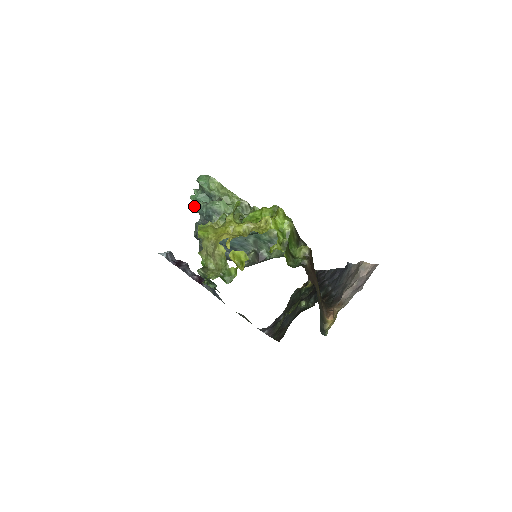
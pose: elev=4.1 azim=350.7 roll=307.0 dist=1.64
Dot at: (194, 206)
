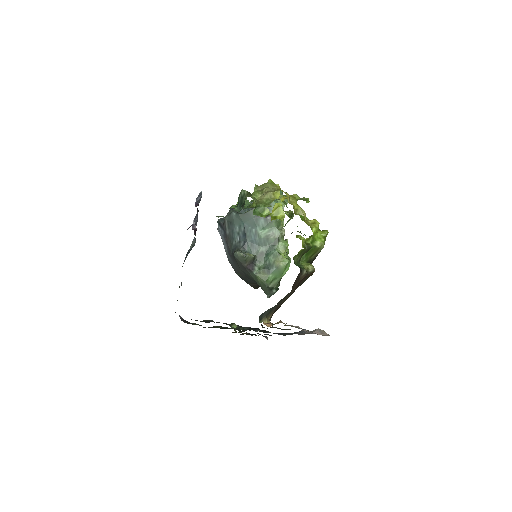
Dot at: occluded
